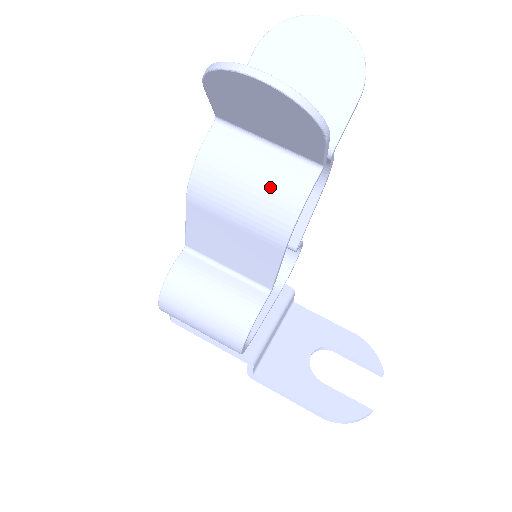
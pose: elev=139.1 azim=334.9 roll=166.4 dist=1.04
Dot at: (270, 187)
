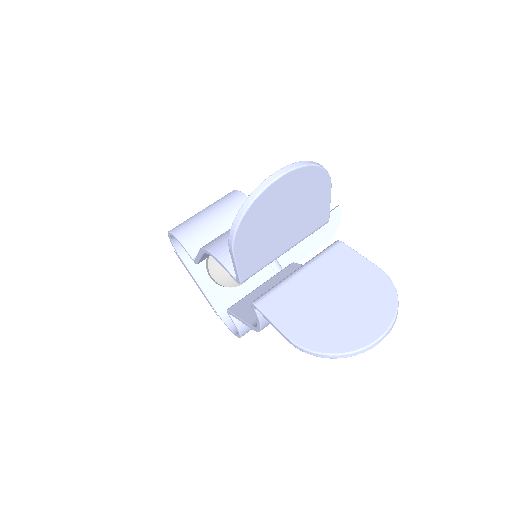
Dot at: occluded
